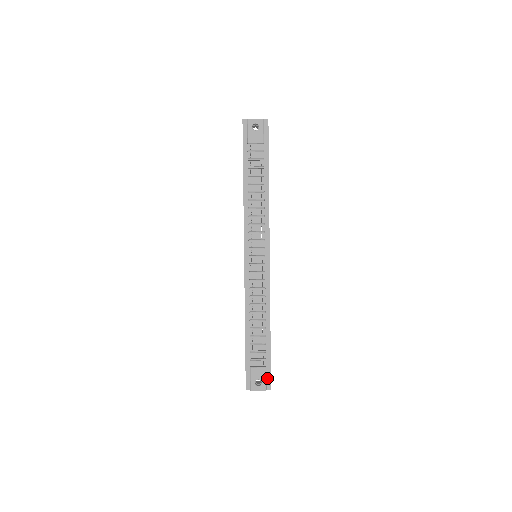
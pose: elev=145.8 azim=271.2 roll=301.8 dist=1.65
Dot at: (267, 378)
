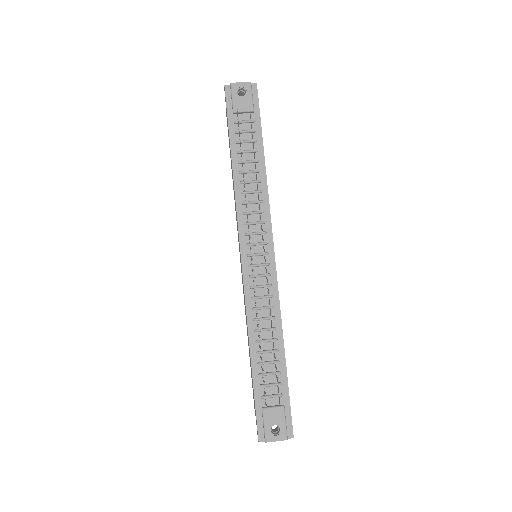
Dot at: (287, 422)
